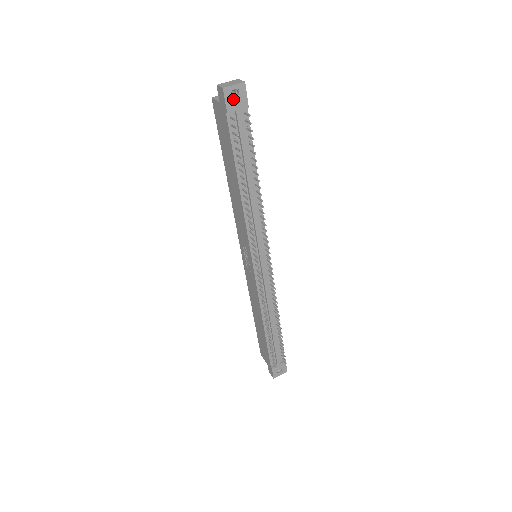
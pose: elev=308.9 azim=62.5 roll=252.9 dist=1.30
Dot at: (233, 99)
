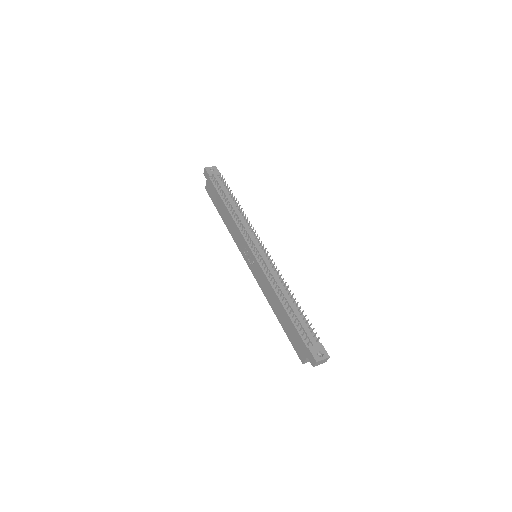
Dot at: (211, 171)
